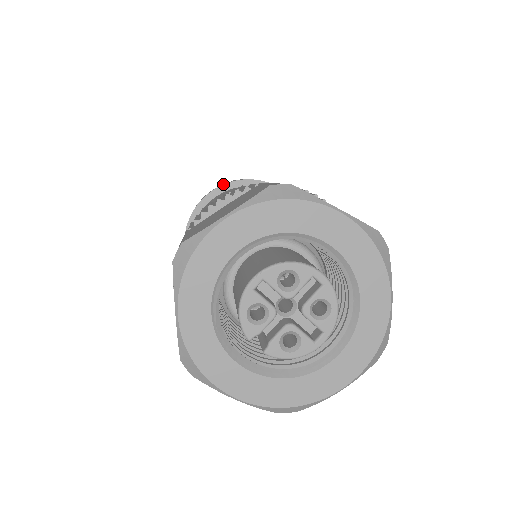
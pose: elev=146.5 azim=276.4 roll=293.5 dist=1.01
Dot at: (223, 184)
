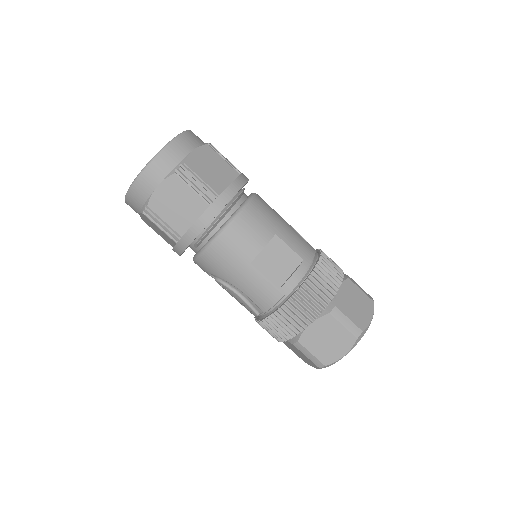
Dot at: occluded
